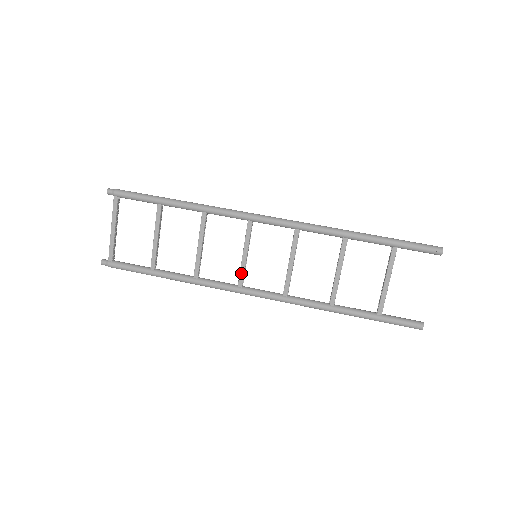
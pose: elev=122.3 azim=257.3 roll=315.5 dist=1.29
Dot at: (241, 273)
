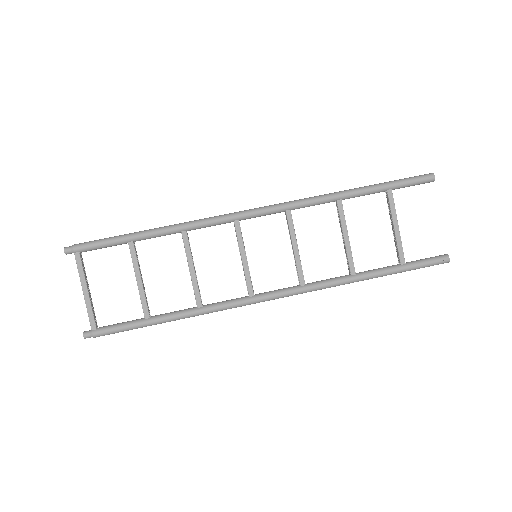
Dot at: (247, 280)
